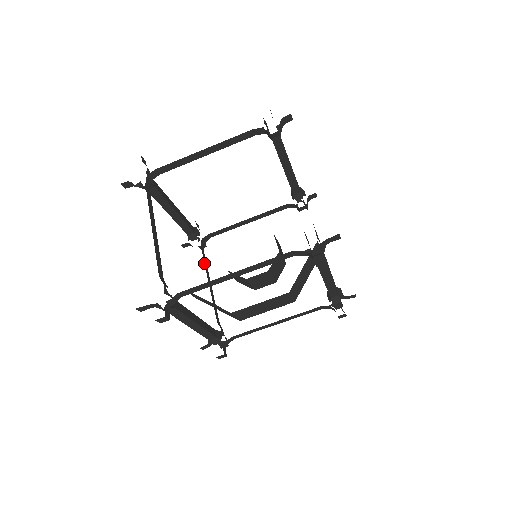
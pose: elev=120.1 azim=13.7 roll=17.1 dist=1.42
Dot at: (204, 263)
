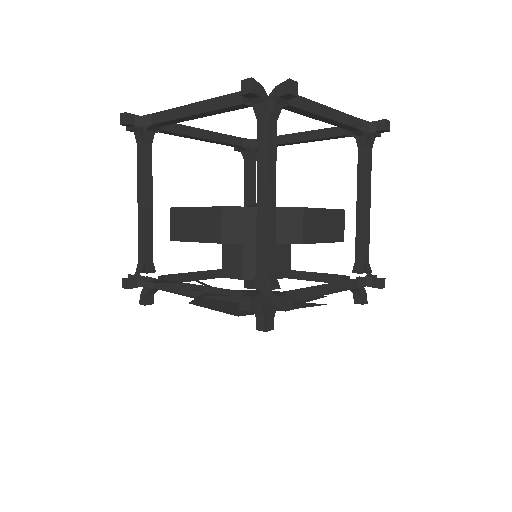
Dot at: occluded
